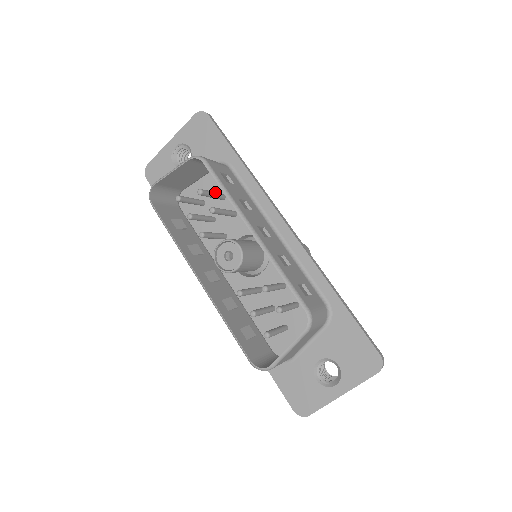
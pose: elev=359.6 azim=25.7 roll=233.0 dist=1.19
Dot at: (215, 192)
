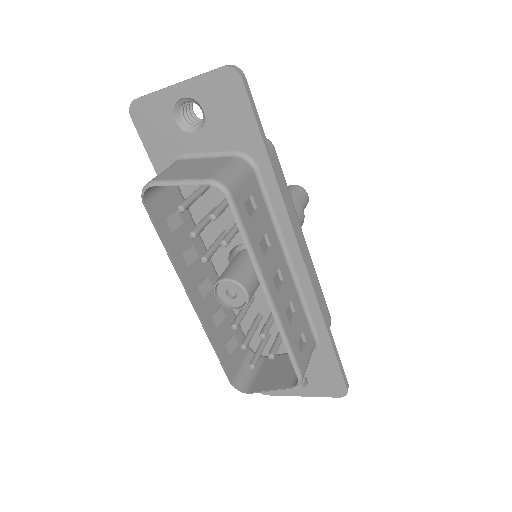
Dot at: occluded
